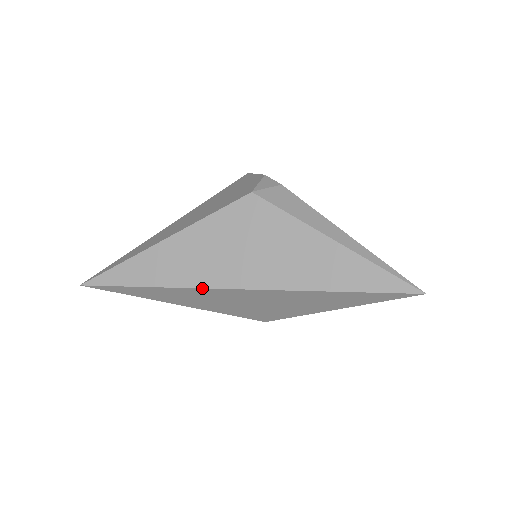
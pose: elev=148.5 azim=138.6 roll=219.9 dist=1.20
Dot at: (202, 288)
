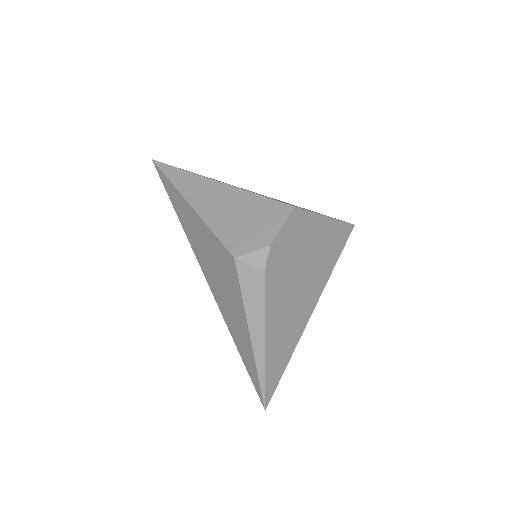
Dot at: (193, 251)
